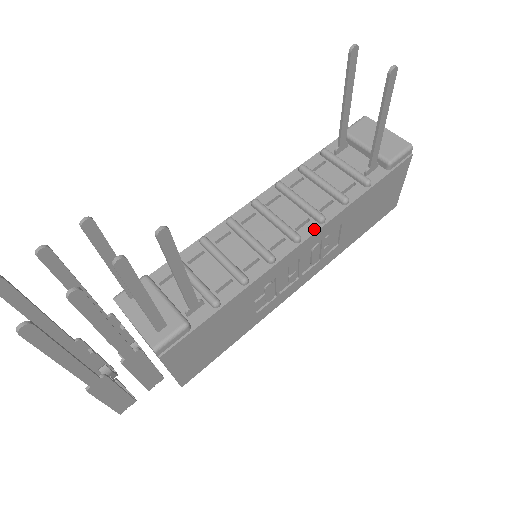
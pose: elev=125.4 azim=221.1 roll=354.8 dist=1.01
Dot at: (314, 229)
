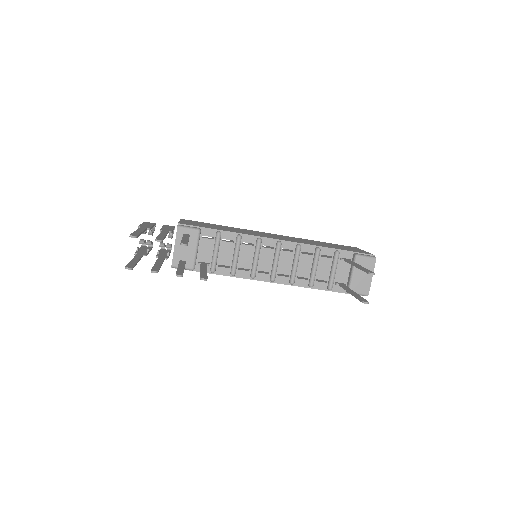
Dot at: (284, 282)
